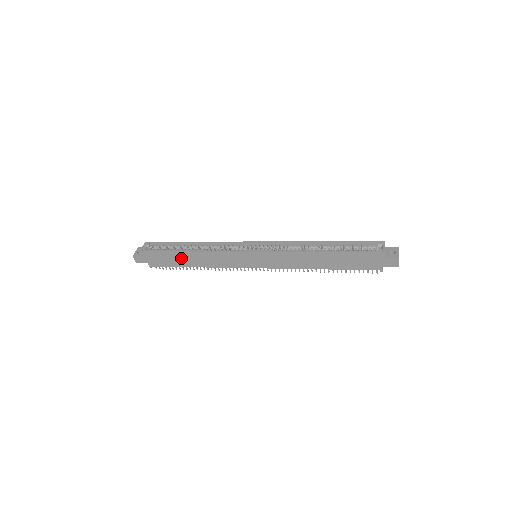
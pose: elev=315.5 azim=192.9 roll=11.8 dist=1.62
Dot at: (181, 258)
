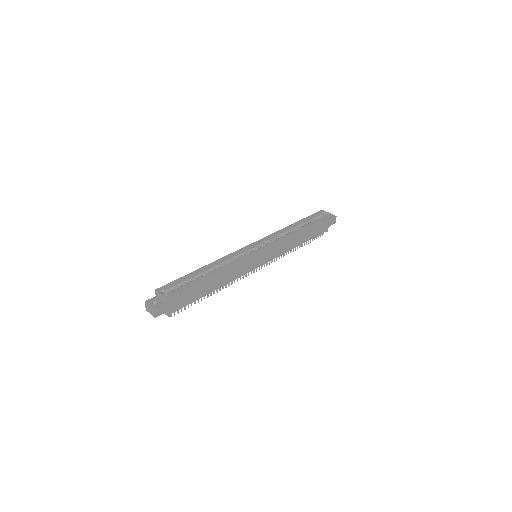
Dot at: (204, 286)
